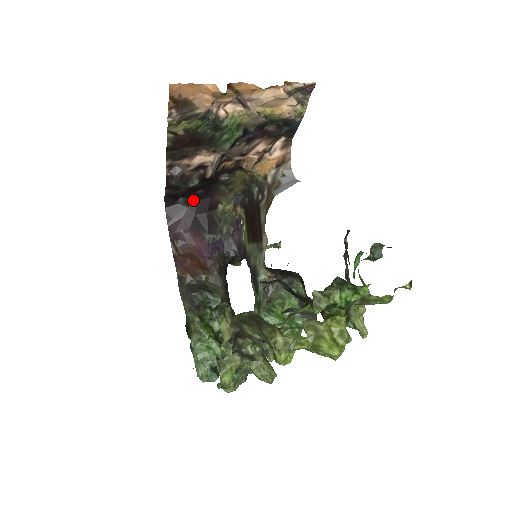
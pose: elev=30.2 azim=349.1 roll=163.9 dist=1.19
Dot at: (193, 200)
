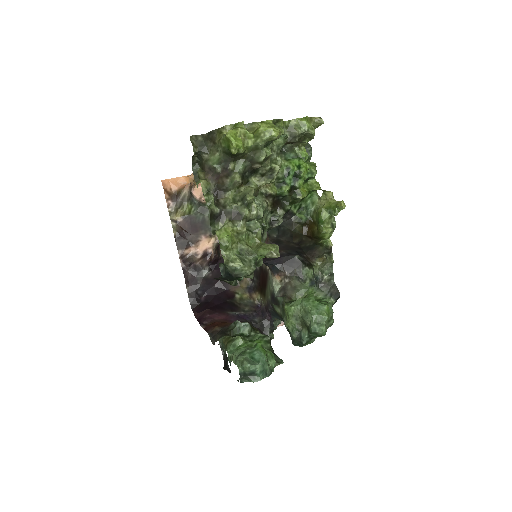
Dot at: (213, 295)
